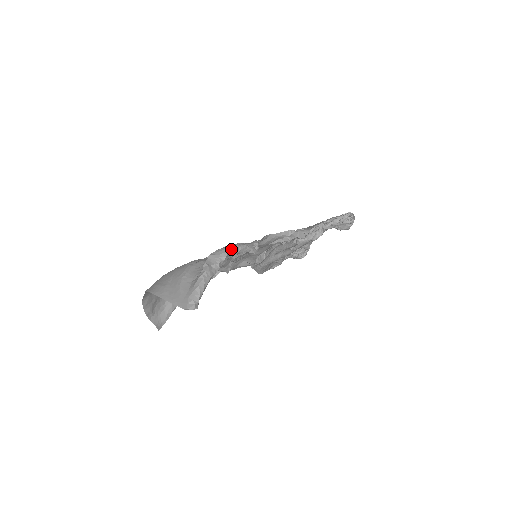
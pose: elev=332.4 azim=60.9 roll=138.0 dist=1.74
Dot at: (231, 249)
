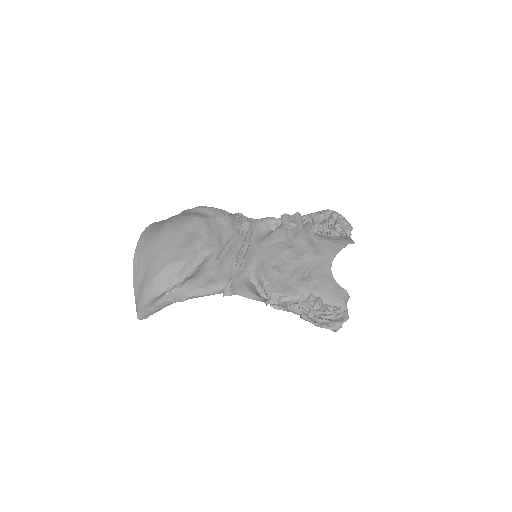
Dot at: (190, 297)
